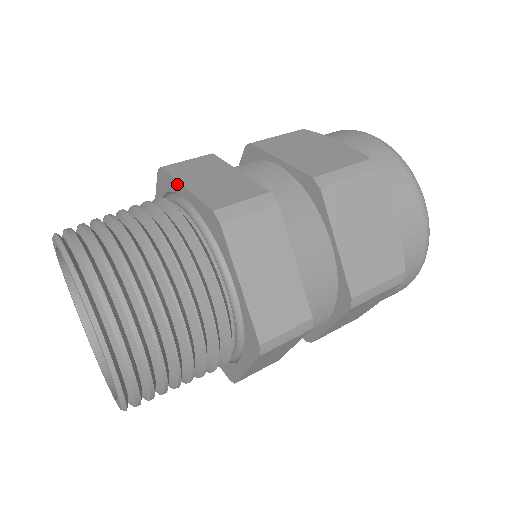
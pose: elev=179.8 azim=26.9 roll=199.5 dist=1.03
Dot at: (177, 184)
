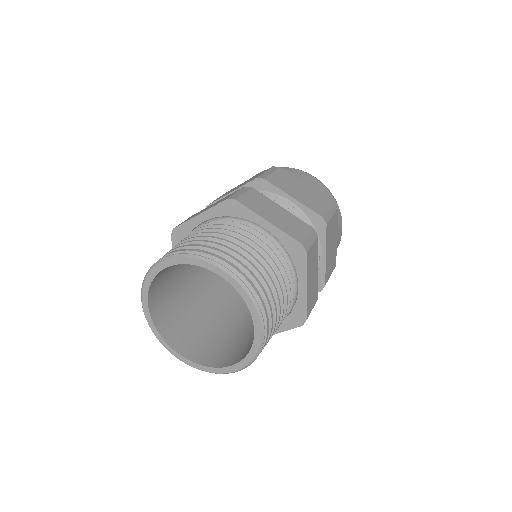
Dot at: (257, 217)
